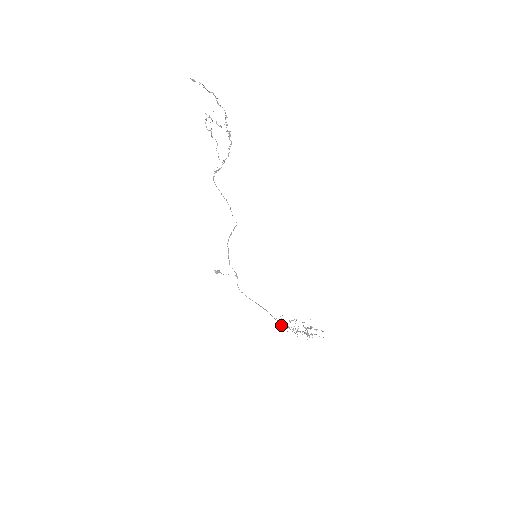
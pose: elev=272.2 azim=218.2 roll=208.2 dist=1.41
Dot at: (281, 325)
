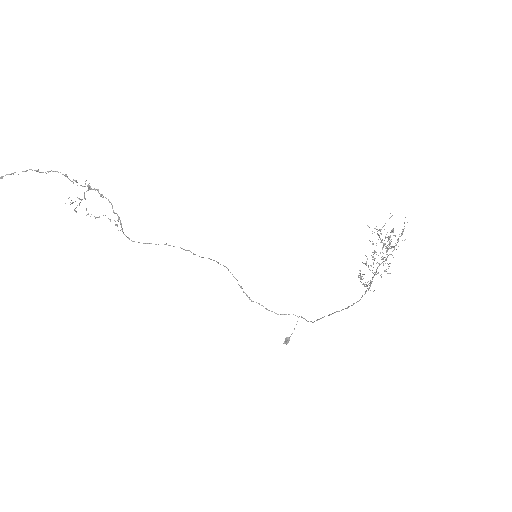
Dot at: (368, 281)
